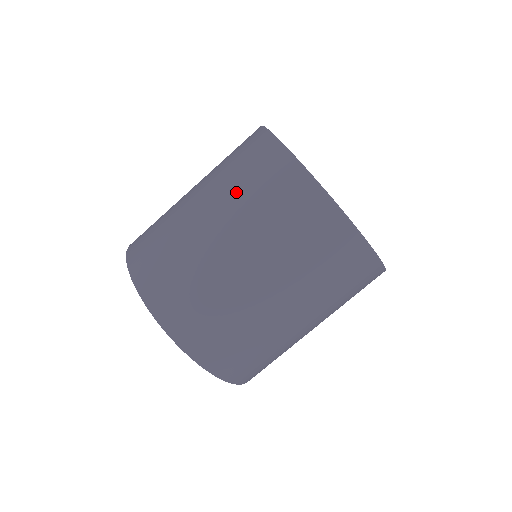
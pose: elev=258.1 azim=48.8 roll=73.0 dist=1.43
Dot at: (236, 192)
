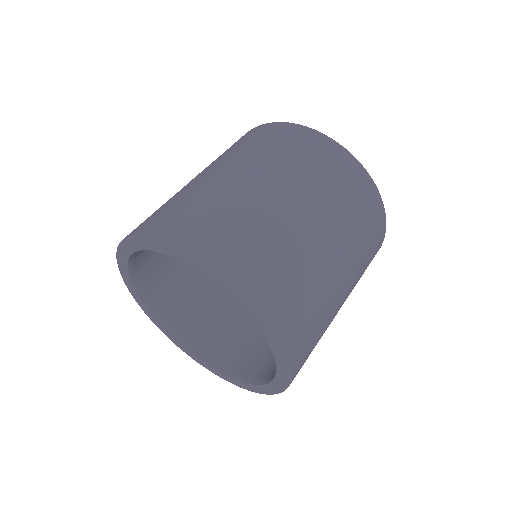
Dot at: occluded
